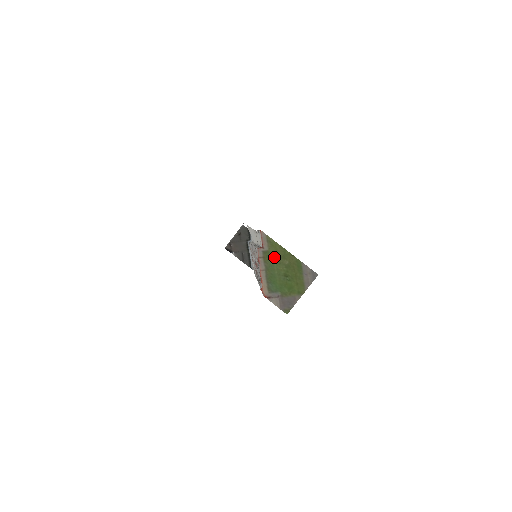
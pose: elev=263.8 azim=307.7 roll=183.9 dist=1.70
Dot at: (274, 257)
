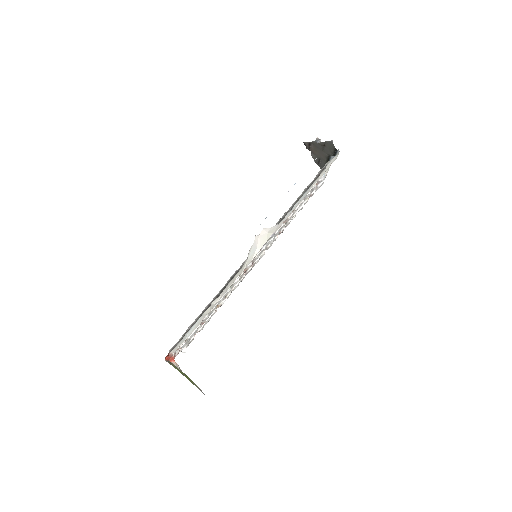
Dot at: (176, 368)
